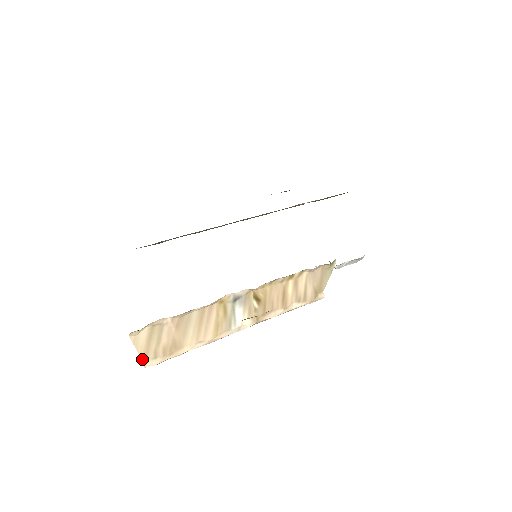
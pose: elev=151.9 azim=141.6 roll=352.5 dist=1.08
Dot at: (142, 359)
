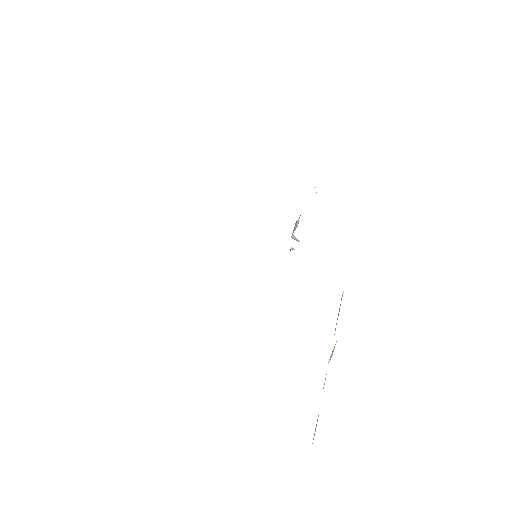
Dot at: occluded
